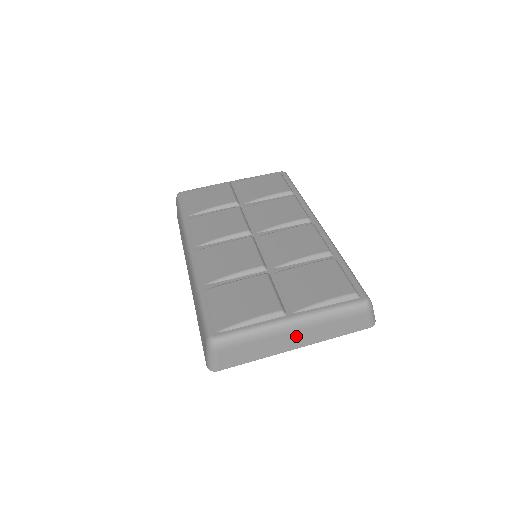
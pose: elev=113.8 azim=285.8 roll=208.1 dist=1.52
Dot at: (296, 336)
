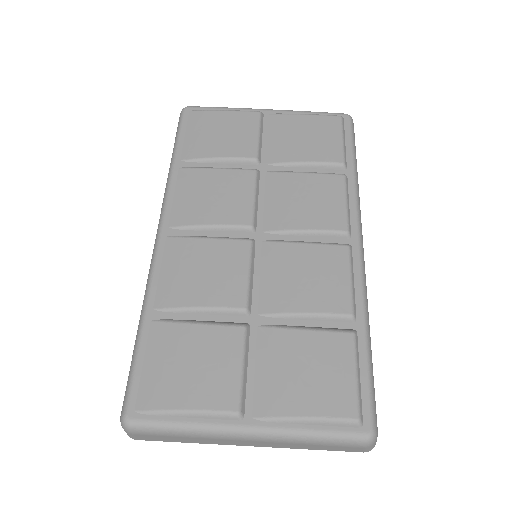
Dot at: (251, 442)
